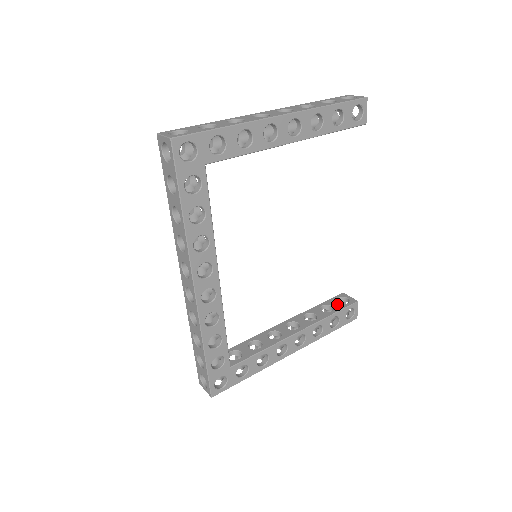
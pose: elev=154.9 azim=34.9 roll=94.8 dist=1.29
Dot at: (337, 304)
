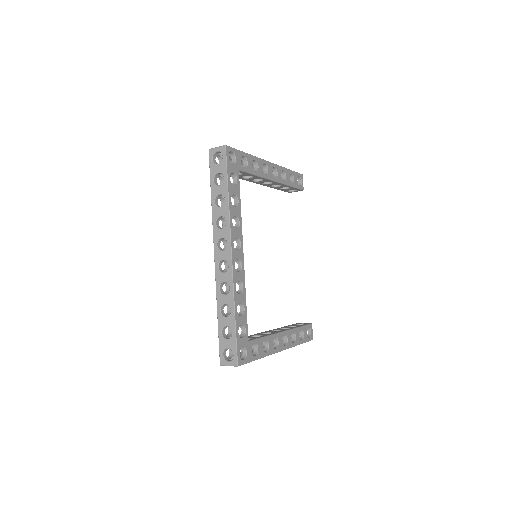
Dot at: occluded
